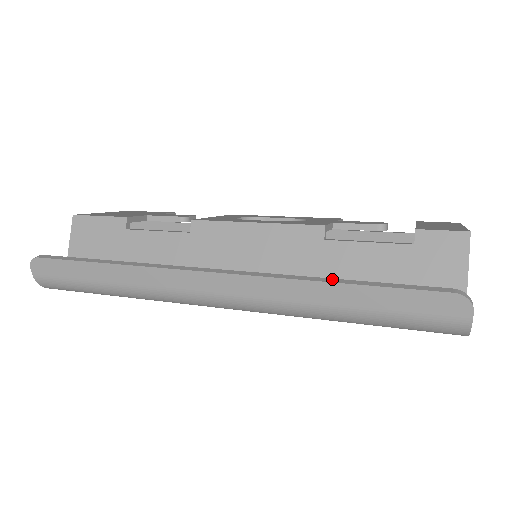
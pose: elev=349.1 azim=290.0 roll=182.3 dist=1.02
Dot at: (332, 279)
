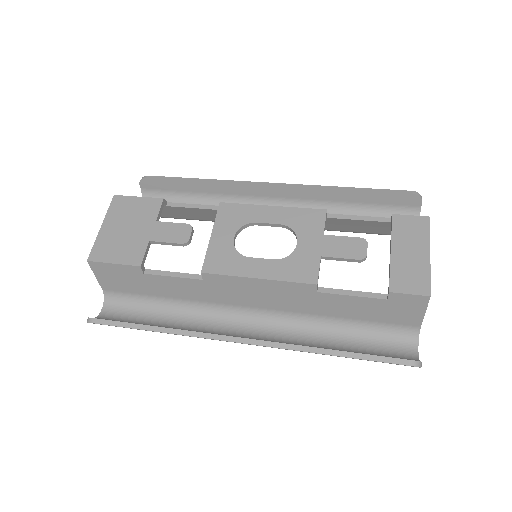
Dot at: (328, 350)
